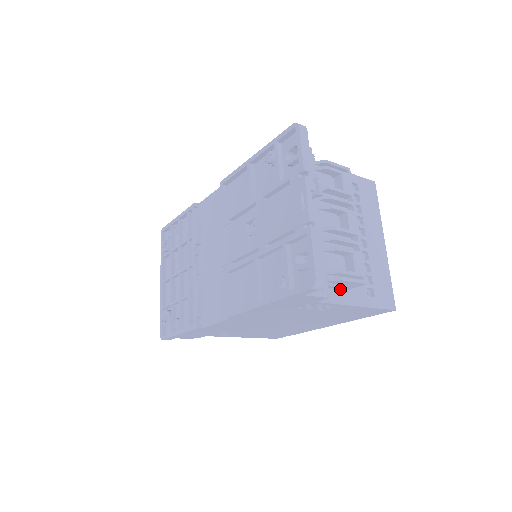
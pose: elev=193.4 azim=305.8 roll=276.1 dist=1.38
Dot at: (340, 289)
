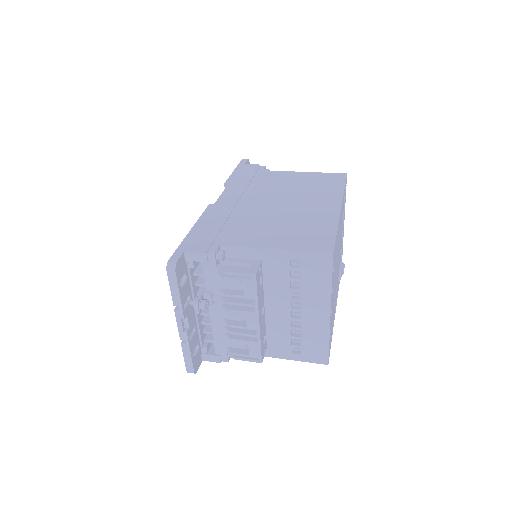
Dot at: occluded
